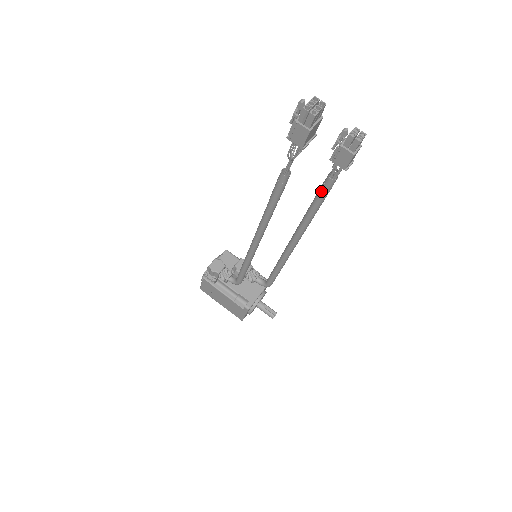
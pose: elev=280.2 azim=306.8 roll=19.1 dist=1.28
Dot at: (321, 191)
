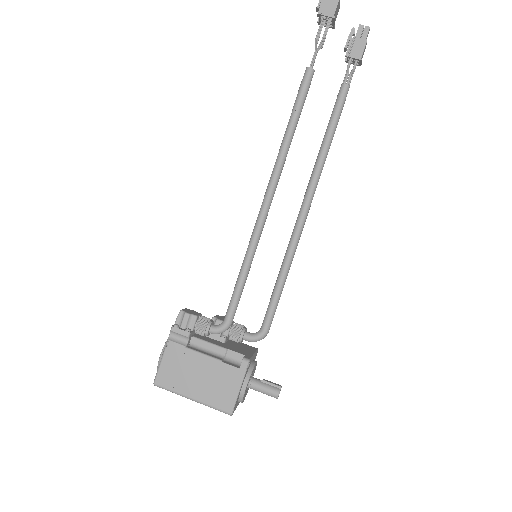
Dot at: (337, 105)
